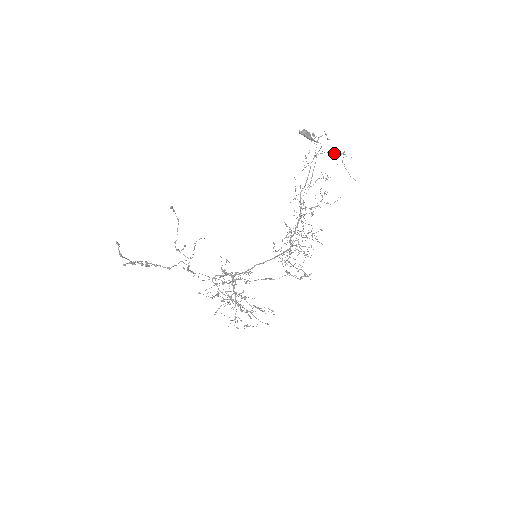
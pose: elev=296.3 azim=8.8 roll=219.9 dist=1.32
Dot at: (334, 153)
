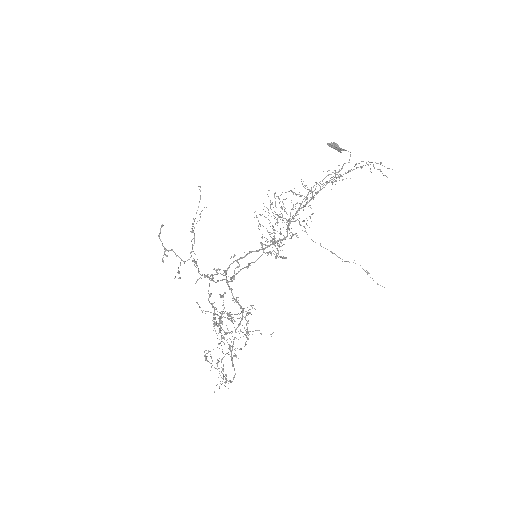
Dot at: occluded
